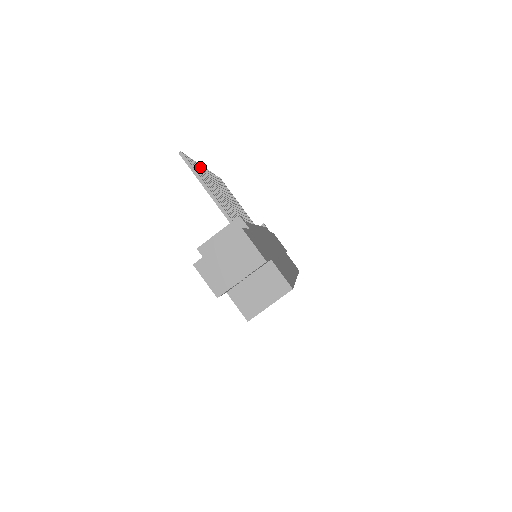
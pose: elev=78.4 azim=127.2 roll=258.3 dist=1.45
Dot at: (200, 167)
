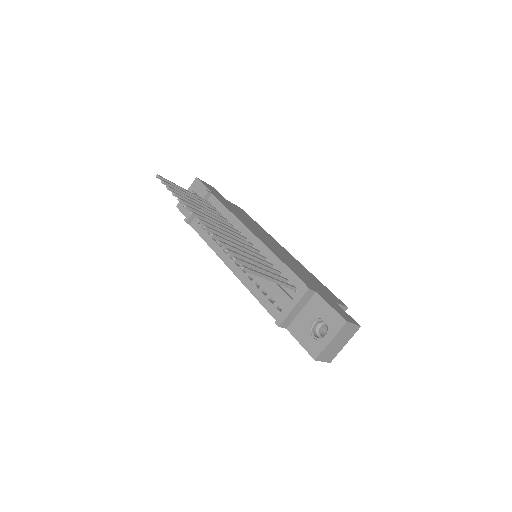
Dot at: (218, 236)
